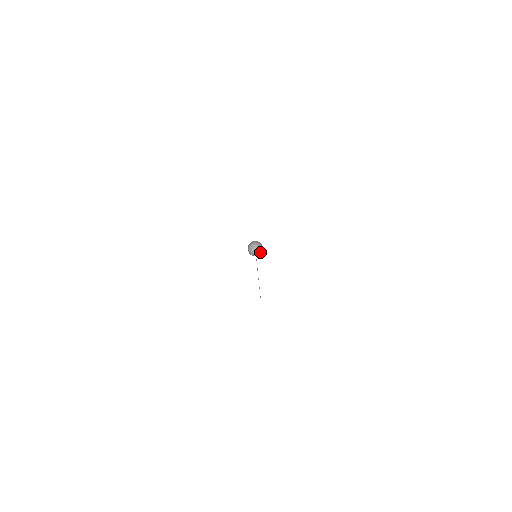
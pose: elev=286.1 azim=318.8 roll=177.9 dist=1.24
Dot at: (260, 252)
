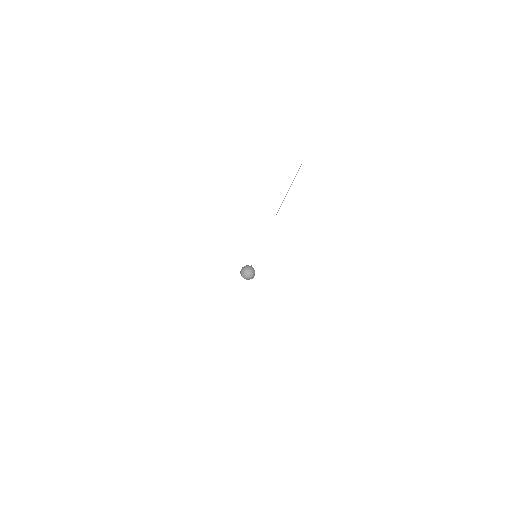
Dot at: (251, 278)
